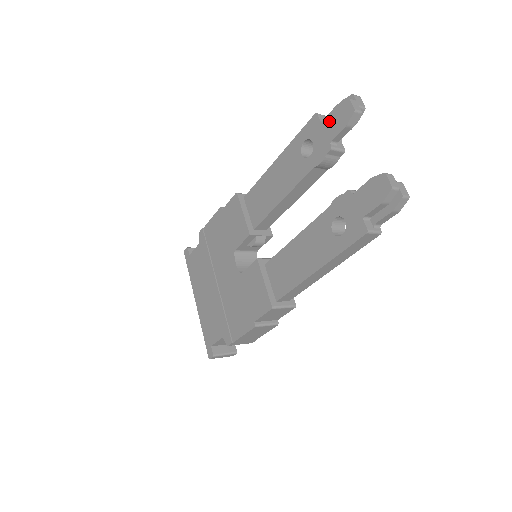
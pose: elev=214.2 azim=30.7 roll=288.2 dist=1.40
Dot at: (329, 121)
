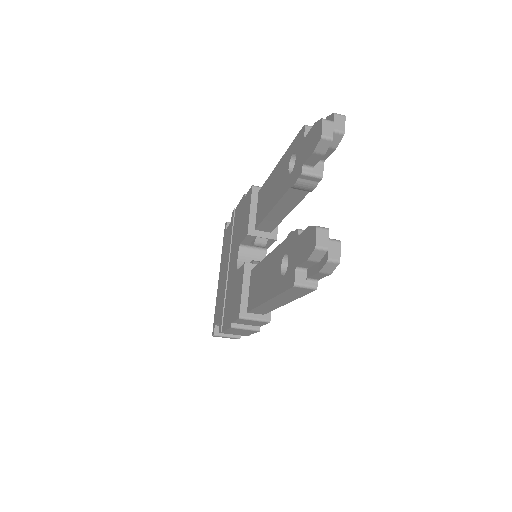
Dot at: (307, 139)
